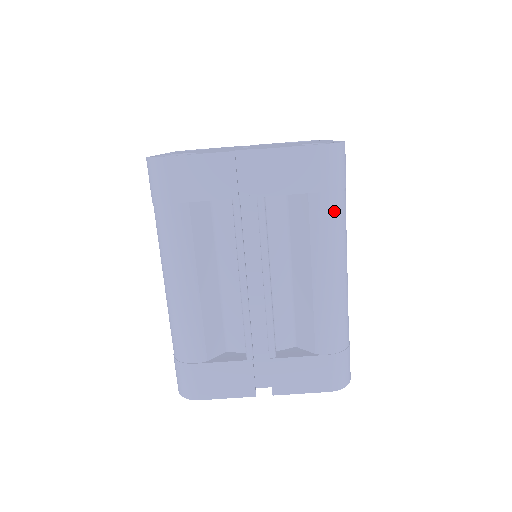
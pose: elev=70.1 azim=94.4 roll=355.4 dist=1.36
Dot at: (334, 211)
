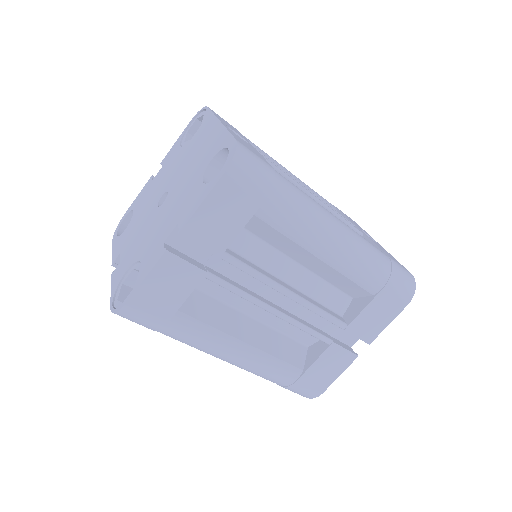
Dot at: (286, 204)
